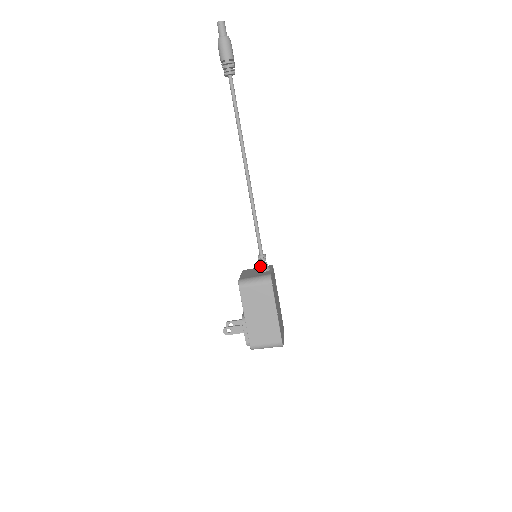
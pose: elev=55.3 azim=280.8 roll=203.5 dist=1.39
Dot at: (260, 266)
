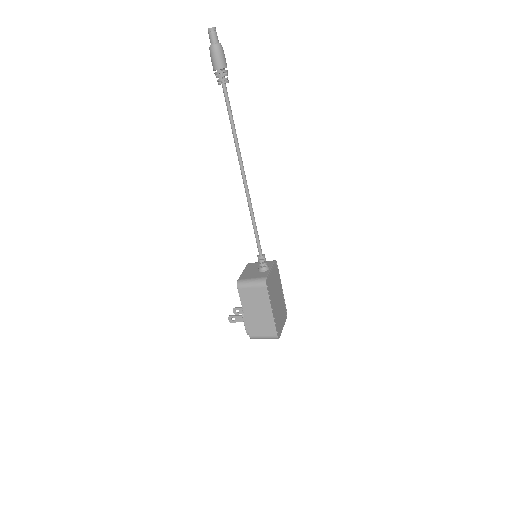
Dot at: (260, 265)
